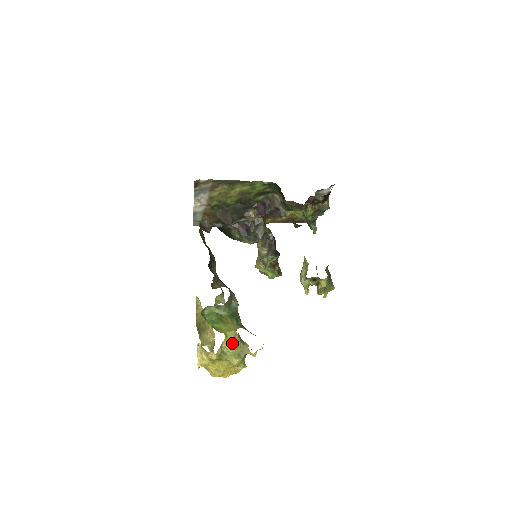
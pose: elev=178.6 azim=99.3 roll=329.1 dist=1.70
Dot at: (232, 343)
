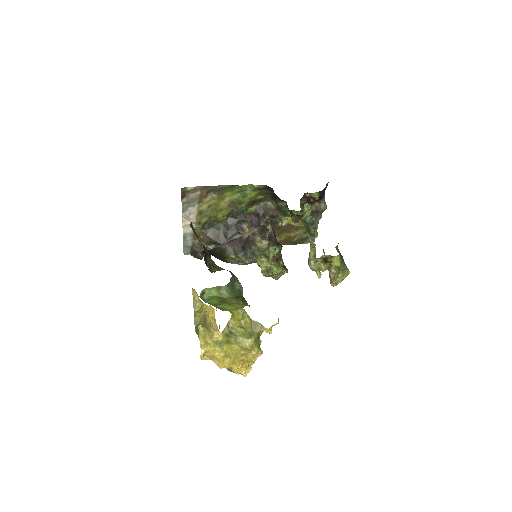
Dot at: (241, 323)
